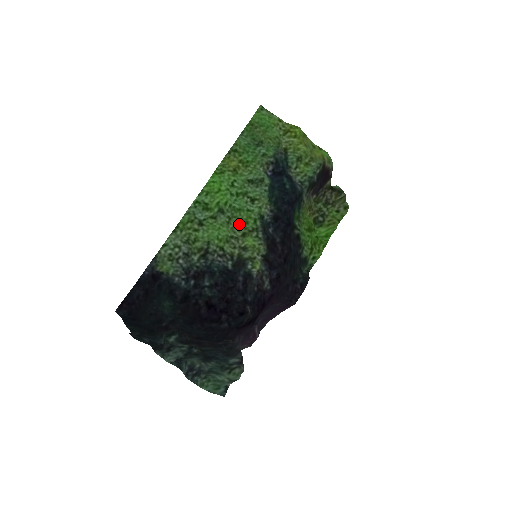
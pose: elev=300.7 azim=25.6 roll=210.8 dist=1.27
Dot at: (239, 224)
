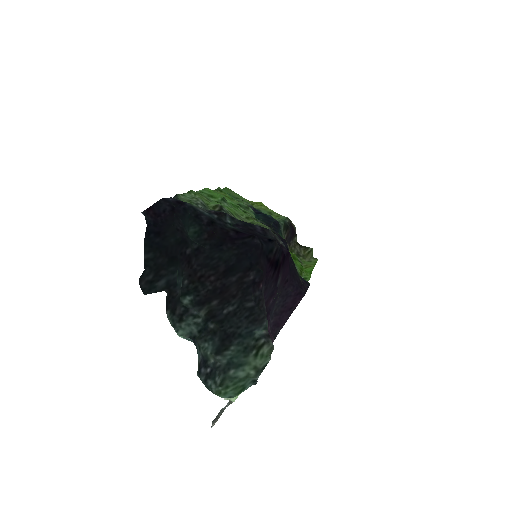
Dot at: (241, 213)
